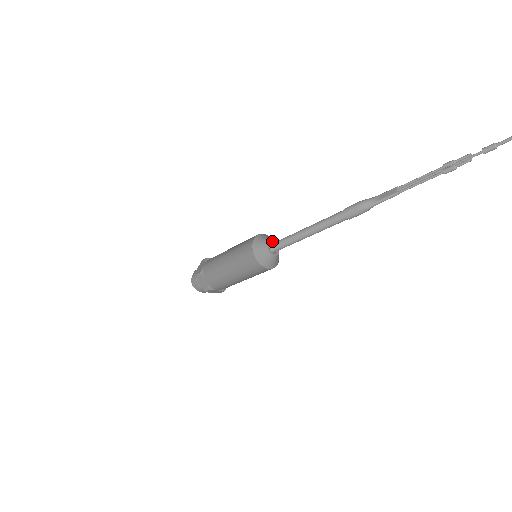
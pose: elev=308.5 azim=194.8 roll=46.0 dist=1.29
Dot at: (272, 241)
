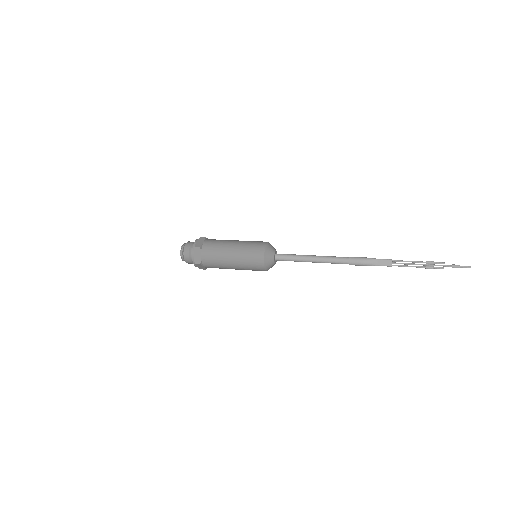
Dot at: (275, 253)
